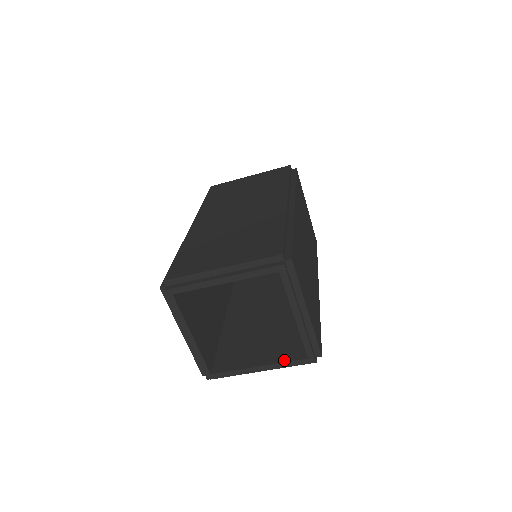
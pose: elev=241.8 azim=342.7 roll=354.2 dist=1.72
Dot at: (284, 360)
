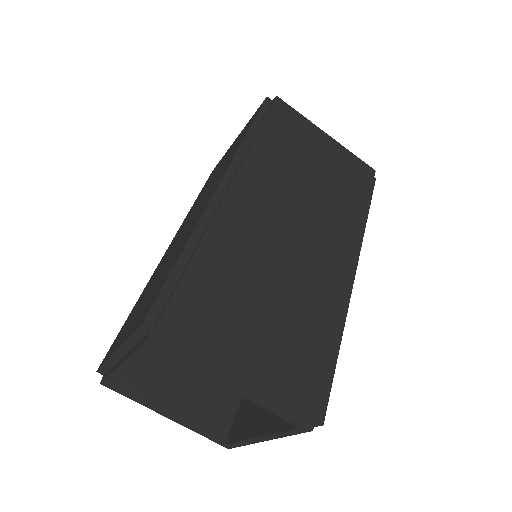
Dot at: (278, 428)
